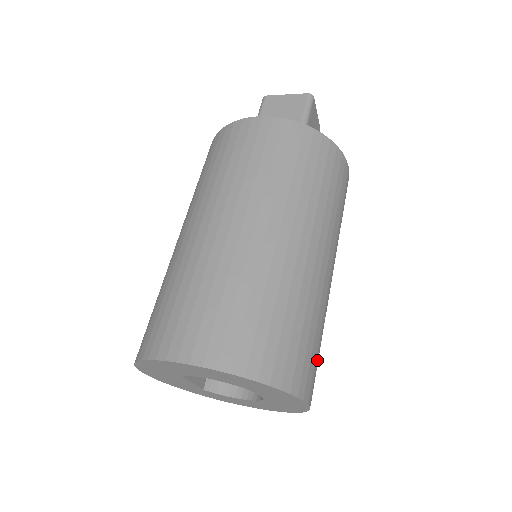
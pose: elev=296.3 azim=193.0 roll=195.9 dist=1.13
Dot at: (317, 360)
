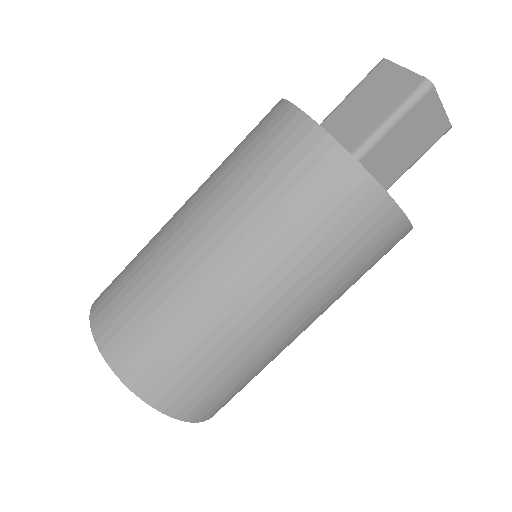
Dot at: (221, 392)
